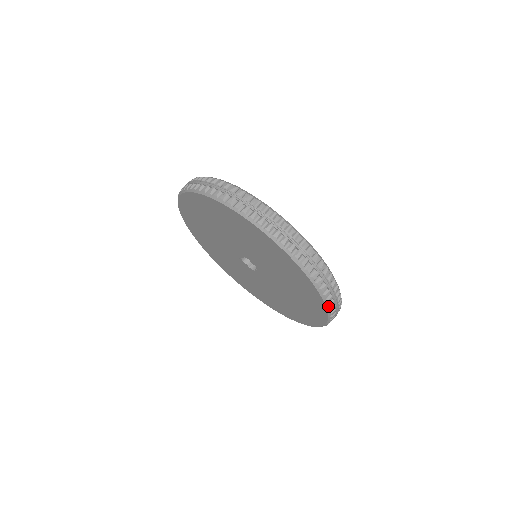
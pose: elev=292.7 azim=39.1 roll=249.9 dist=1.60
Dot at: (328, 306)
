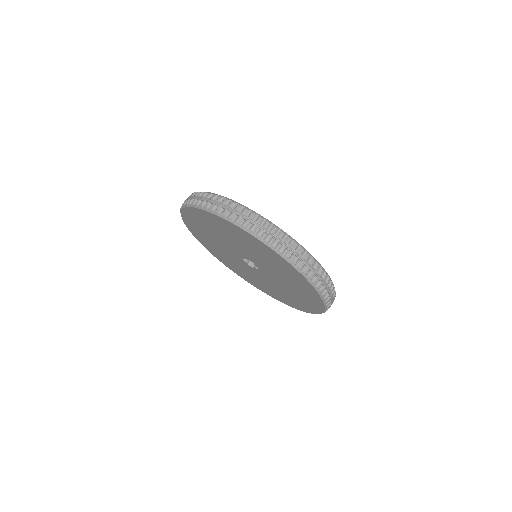
Dot at: (325, 311)
